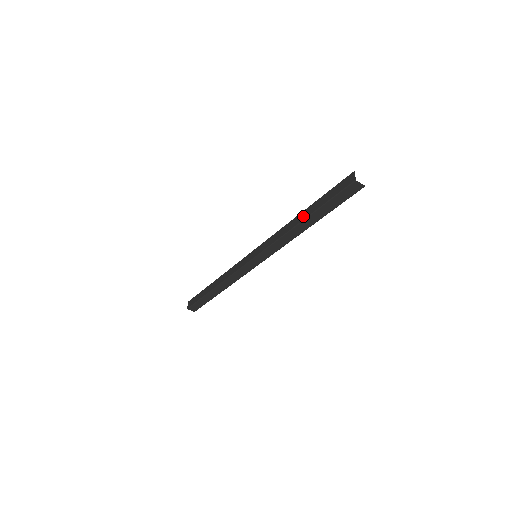
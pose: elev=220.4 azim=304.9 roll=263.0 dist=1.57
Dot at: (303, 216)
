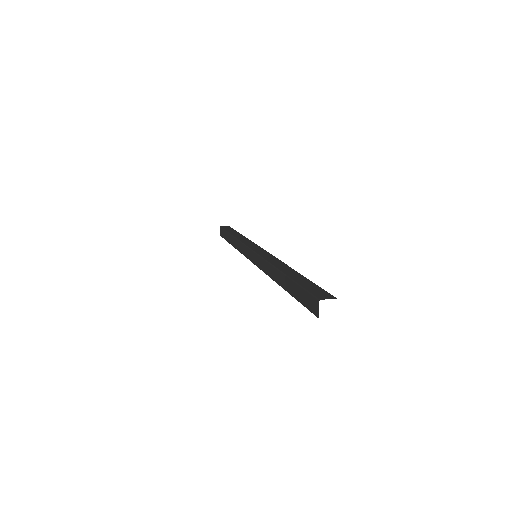
Dot at: (281, 282)
